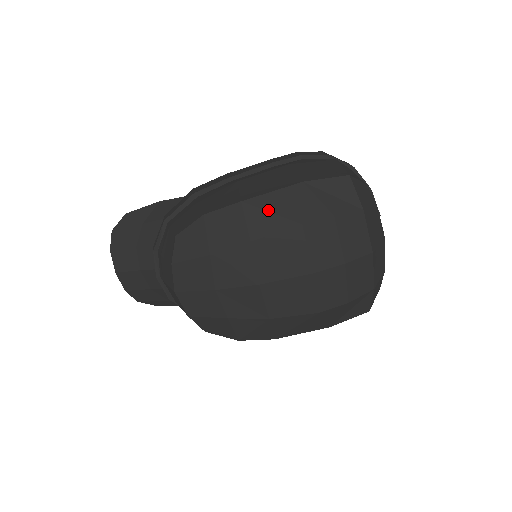
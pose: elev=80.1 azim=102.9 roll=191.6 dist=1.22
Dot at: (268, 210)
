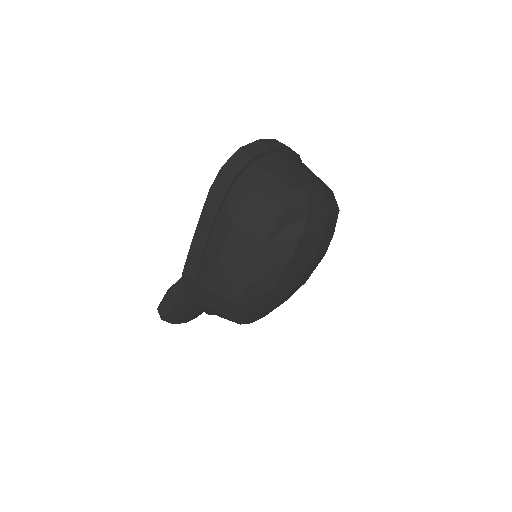
Dot at: (267, 273)
